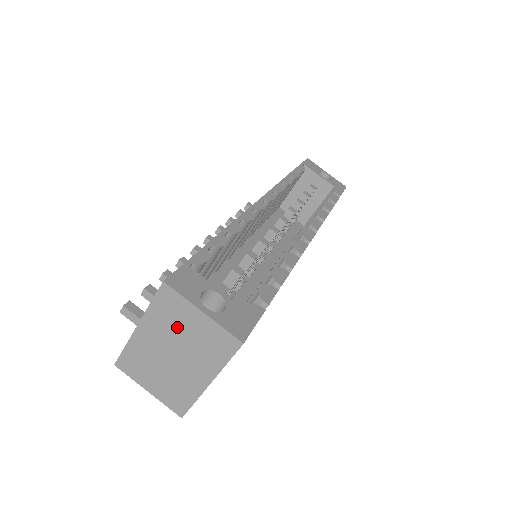
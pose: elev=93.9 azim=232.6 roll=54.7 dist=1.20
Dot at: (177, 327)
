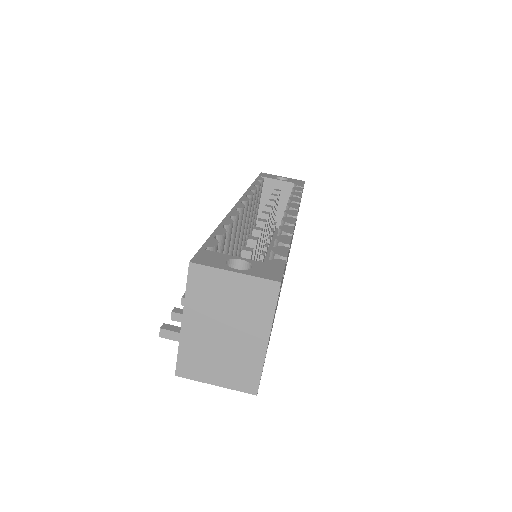
Dot at: (218, 301)
